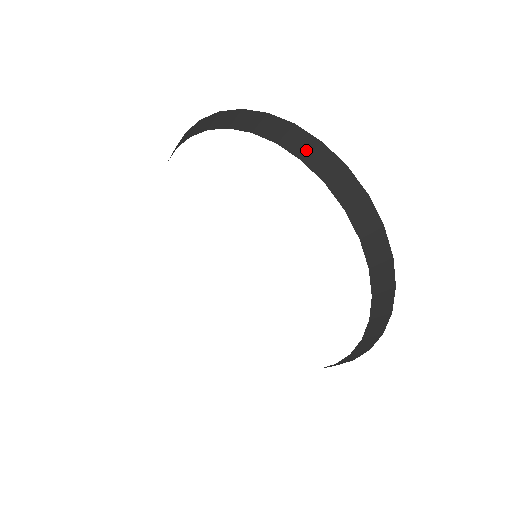
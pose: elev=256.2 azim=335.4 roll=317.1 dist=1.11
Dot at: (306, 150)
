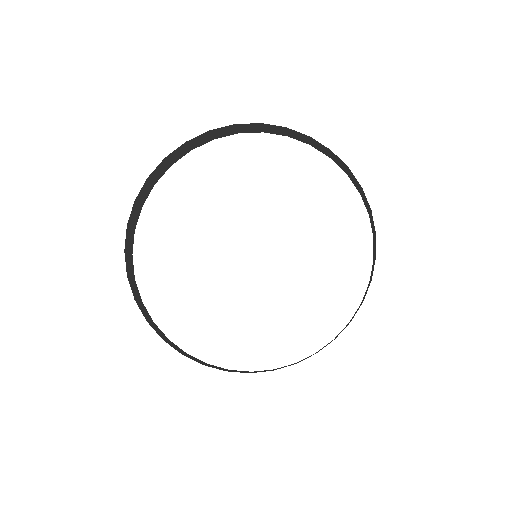
Dot at: (345, 169)
